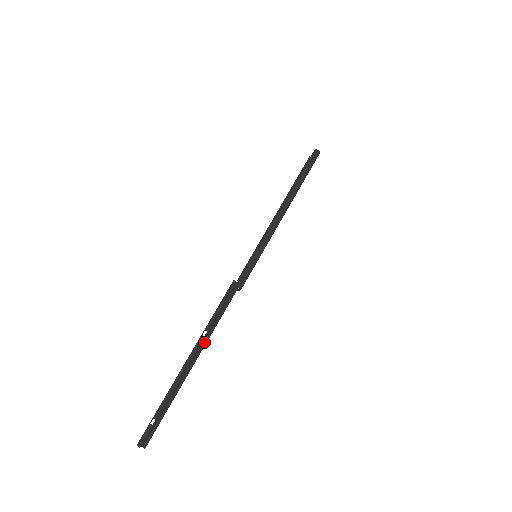
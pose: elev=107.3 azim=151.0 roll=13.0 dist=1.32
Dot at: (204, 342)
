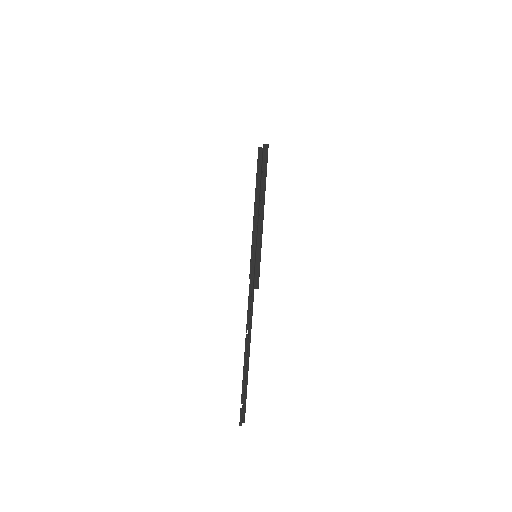
Dot at: (249, 337)
